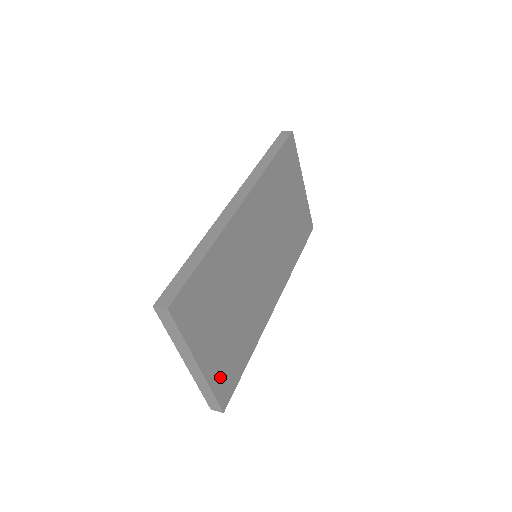
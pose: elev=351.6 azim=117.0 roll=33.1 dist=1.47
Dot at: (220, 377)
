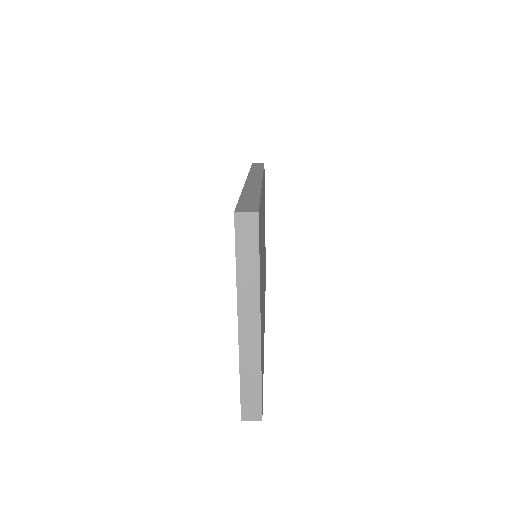
Dot at: occluded
